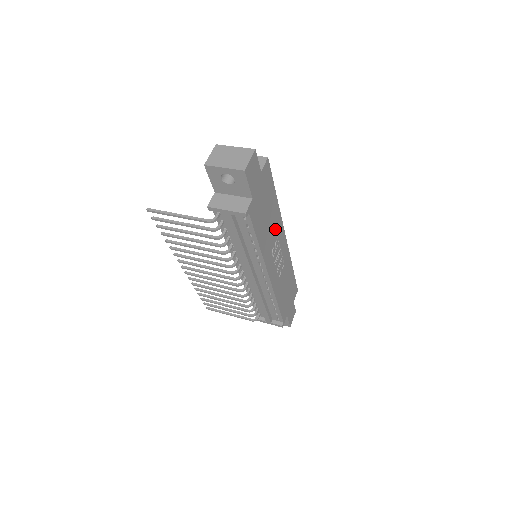
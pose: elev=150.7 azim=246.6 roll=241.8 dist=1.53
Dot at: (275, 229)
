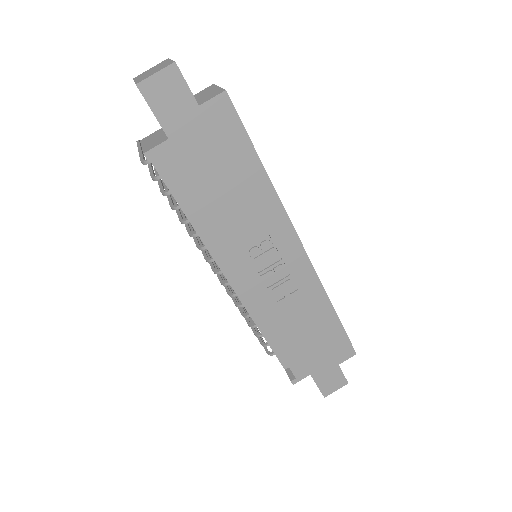
Dot at: (260, 219)
